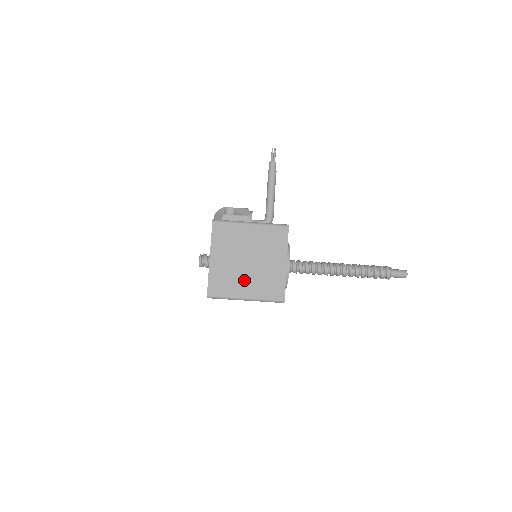
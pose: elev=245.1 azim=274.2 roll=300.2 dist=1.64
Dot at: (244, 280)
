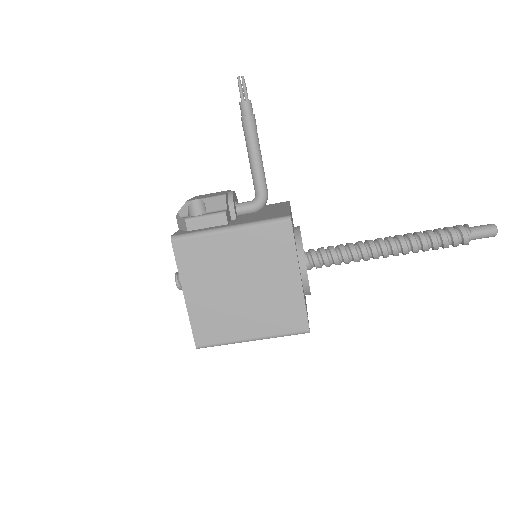
Dot at: (242, 315)
